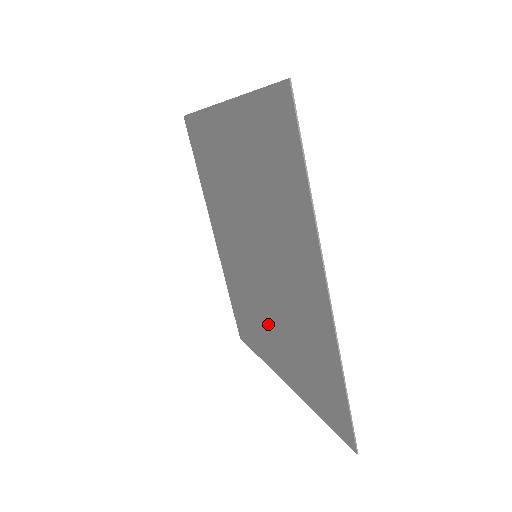
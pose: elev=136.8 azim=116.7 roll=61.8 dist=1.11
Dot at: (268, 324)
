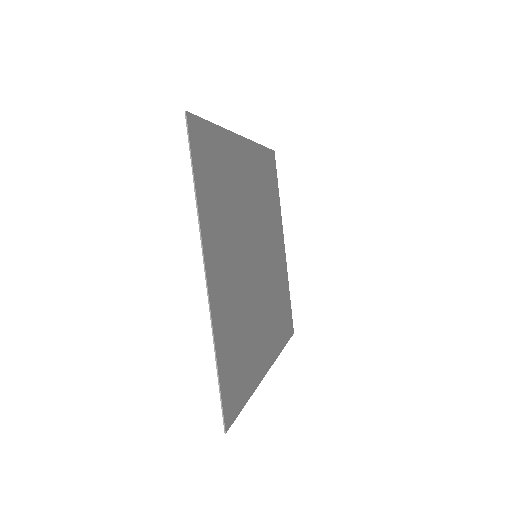
Dot at: (233, 274)
